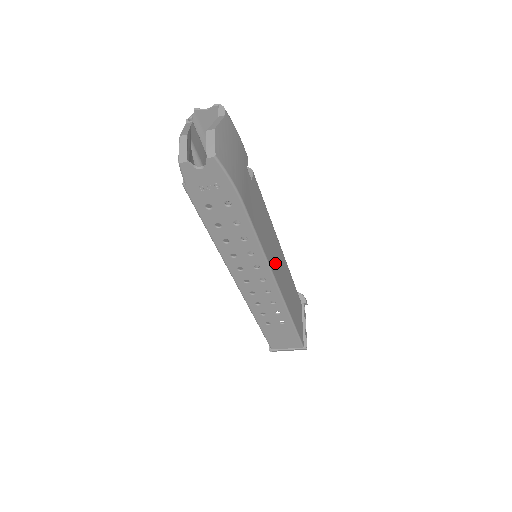
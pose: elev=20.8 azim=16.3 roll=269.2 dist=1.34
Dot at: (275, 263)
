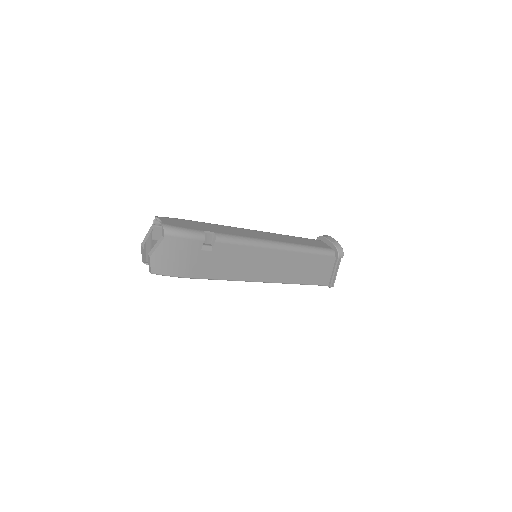
Dot at: (261, 271)
